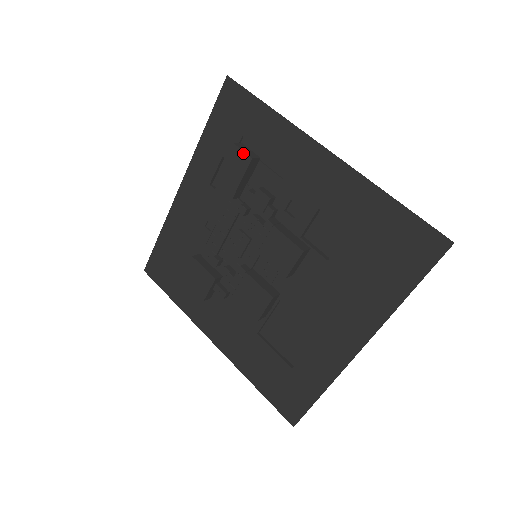
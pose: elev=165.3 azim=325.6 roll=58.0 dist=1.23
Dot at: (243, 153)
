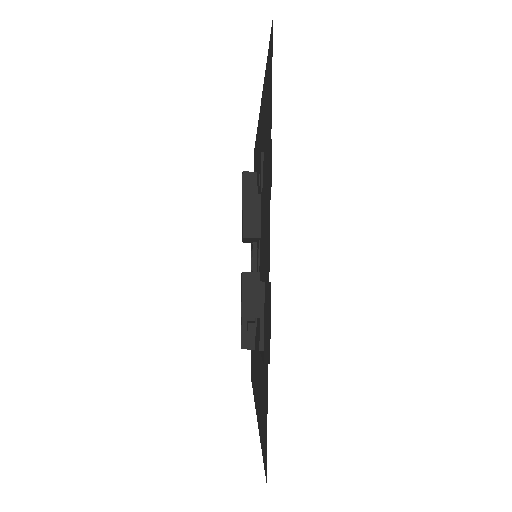
Dot at: occluded
